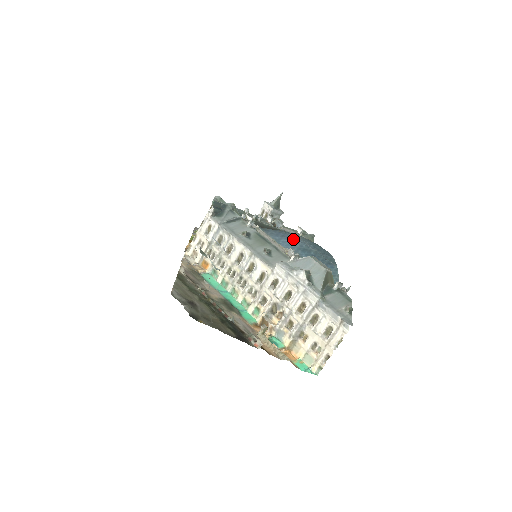
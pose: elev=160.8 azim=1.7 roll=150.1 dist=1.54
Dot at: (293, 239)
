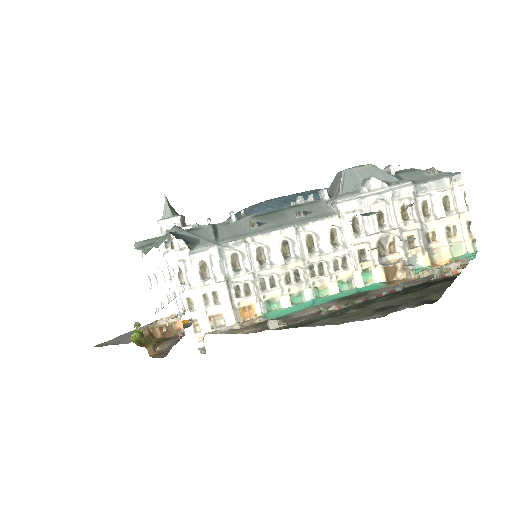
Dot at: (258, 207)
